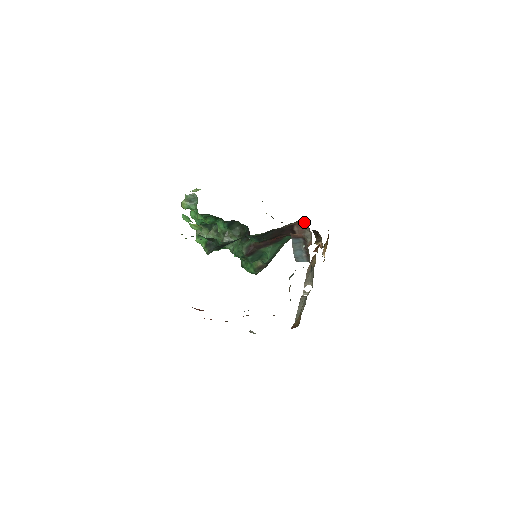
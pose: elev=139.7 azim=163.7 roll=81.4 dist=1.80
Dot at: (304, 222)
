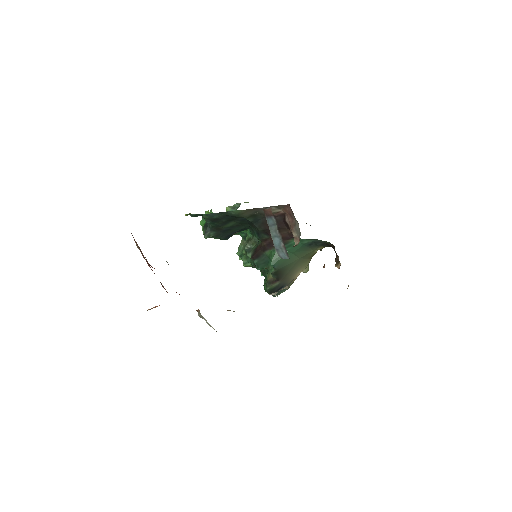
Dot at: (290, 207)
